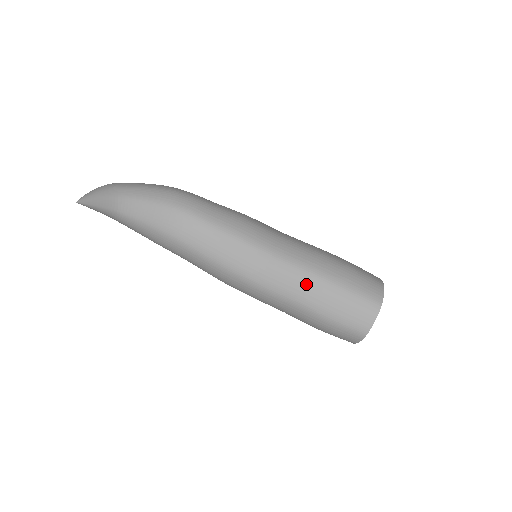
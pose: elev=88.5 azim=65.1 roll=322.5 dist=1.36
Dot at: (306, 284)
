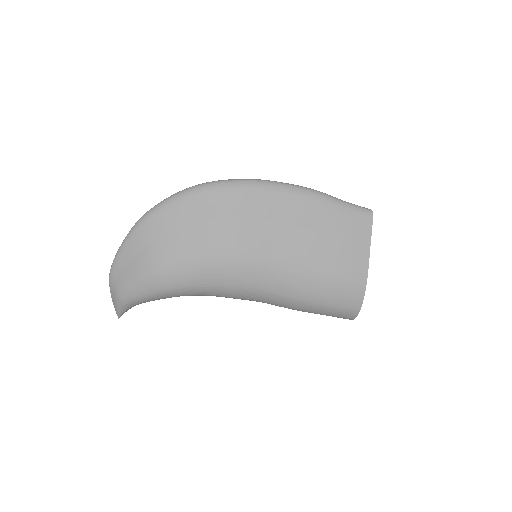
Dot at: occluded
